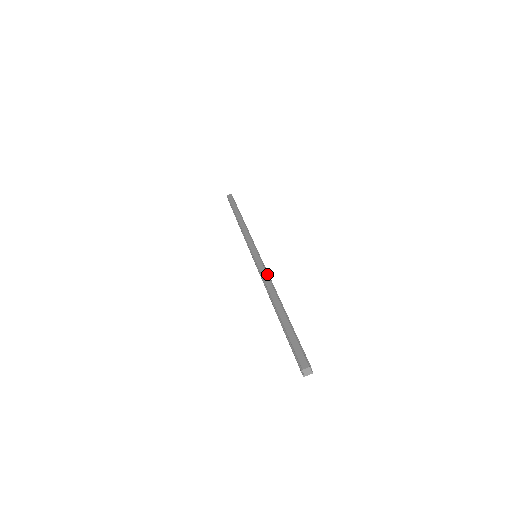
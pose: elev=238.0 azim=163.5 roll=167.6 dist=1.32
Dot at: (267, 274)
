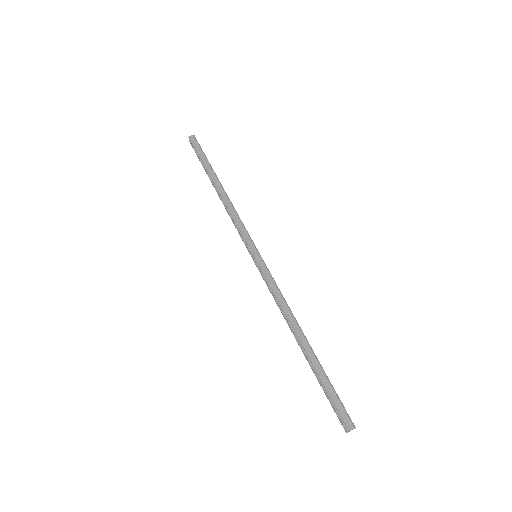
Dot at: (280, 292)
